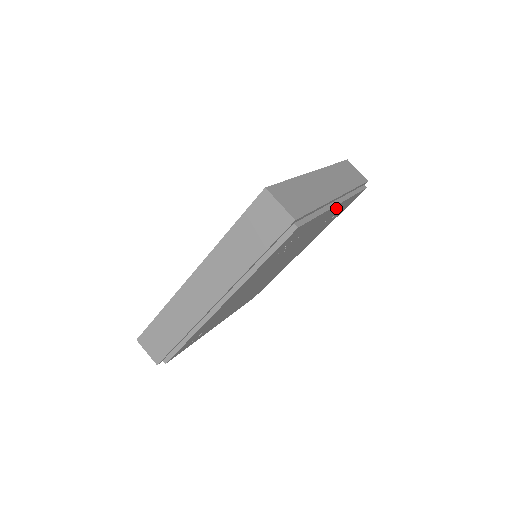
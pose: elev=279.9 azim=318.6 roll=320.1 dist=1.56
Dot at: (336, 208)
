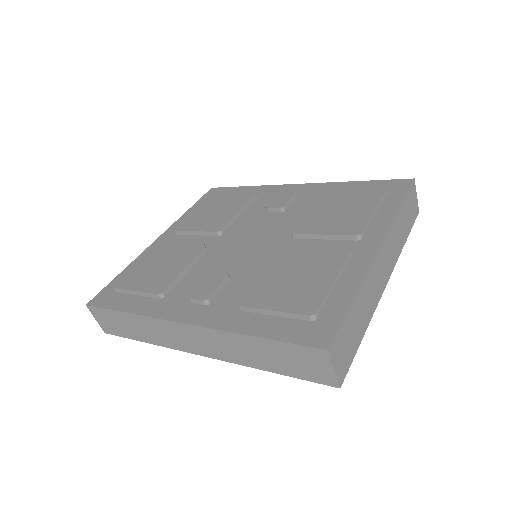
Dot at: occluded
